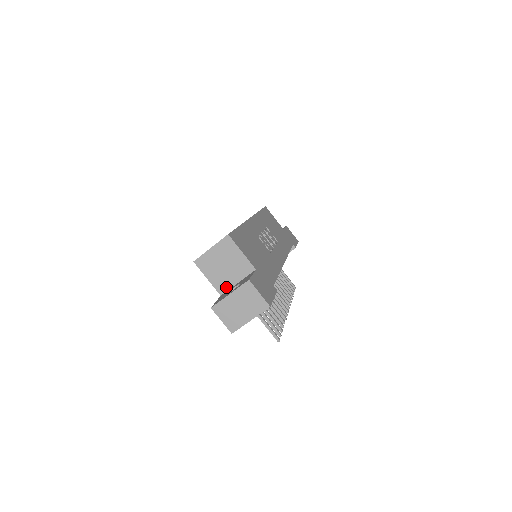
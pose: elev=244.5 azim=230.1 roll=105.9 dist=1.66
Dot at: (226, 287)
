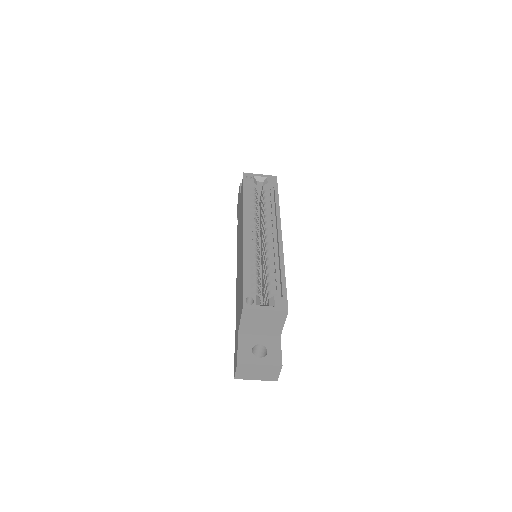
Dot at: (248, 332)
